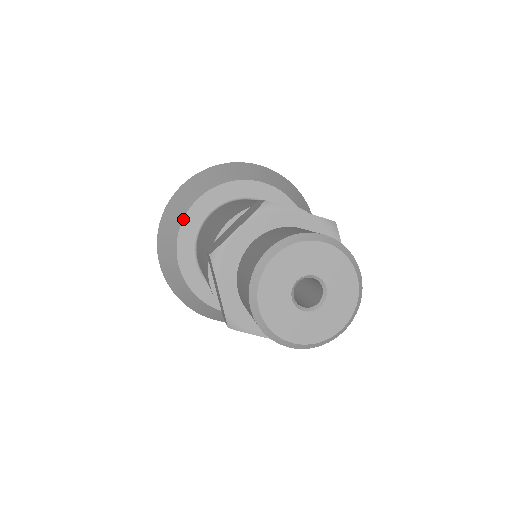
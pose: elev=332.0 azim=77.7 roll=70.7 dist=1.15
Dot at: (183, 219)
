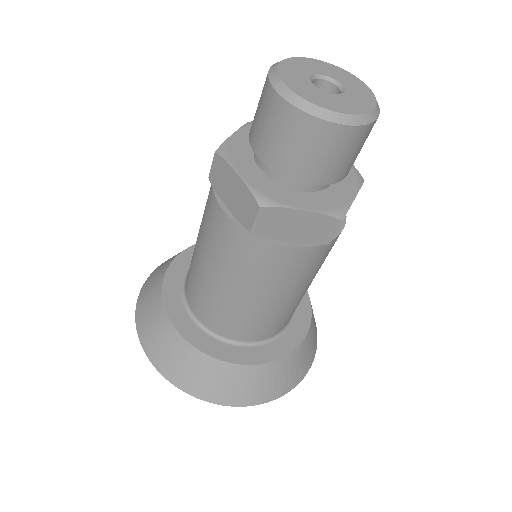
Dot at: (164, 276)
